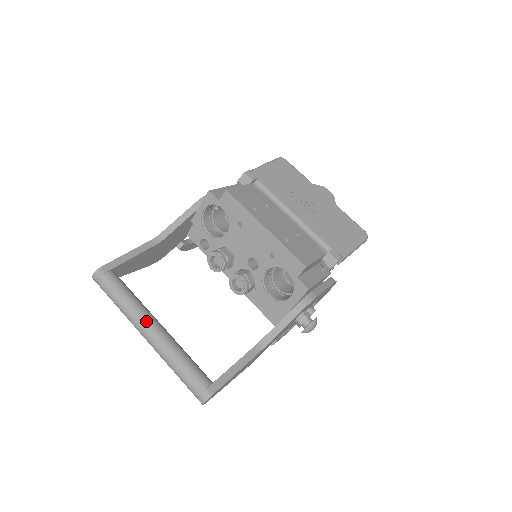
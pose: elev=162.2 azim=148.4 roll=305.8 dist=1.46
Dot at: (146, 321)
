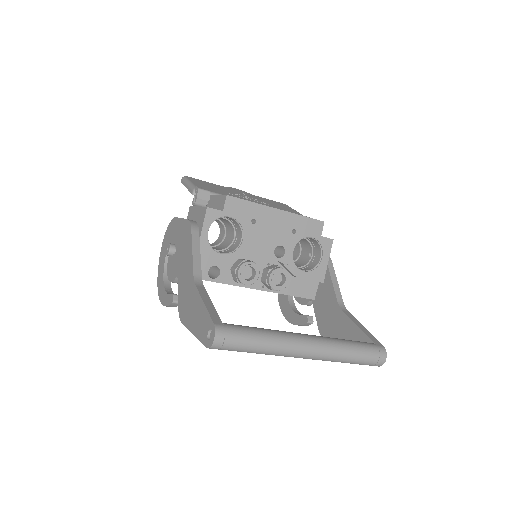
Dot at: (298, 336)
